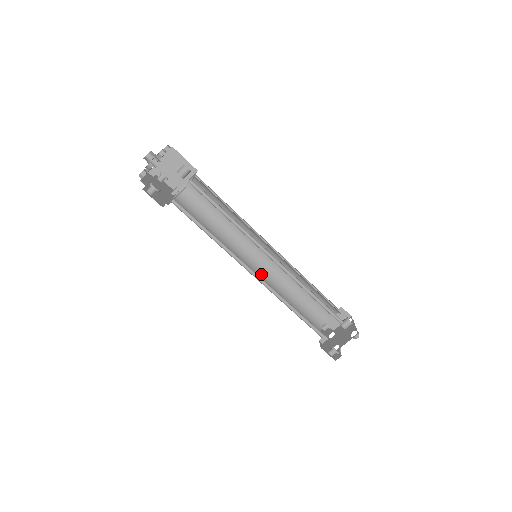
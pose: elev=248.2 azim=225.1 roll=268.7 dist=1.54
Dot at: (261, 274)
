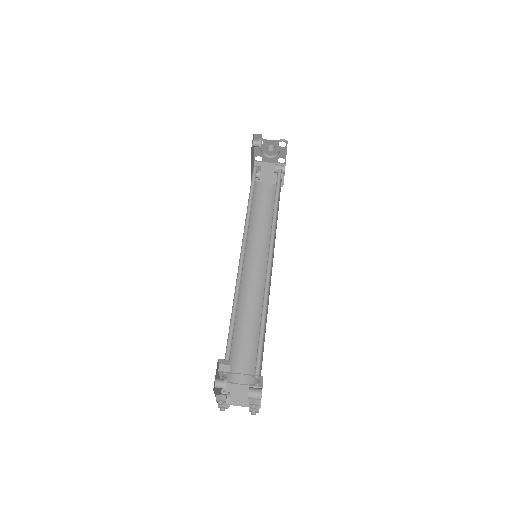
Dot at: occluded
